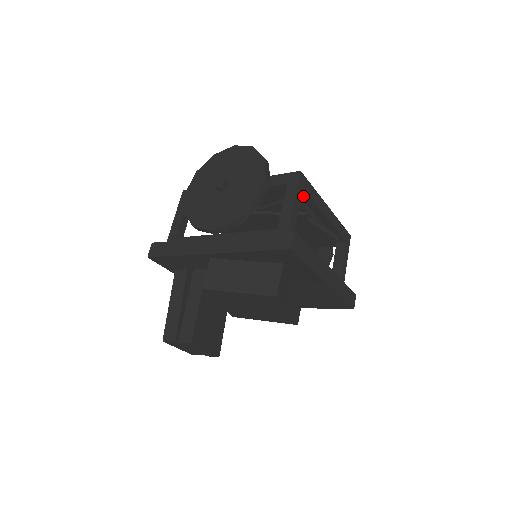
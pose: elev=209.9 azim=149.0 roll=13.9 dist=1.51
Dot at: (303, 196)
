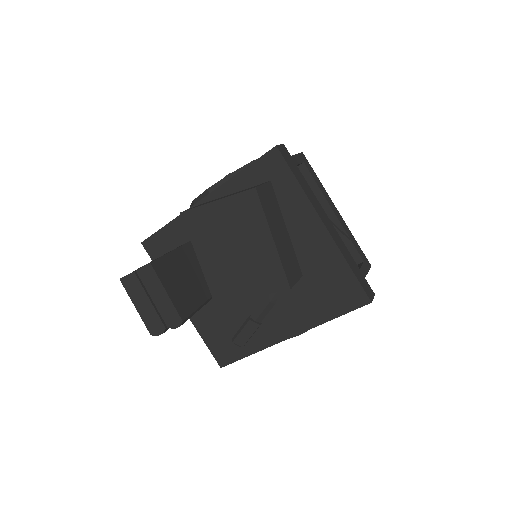
Dot at: (306, 177)
